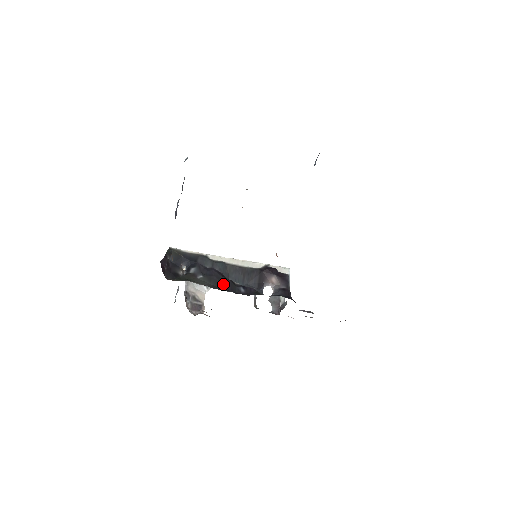
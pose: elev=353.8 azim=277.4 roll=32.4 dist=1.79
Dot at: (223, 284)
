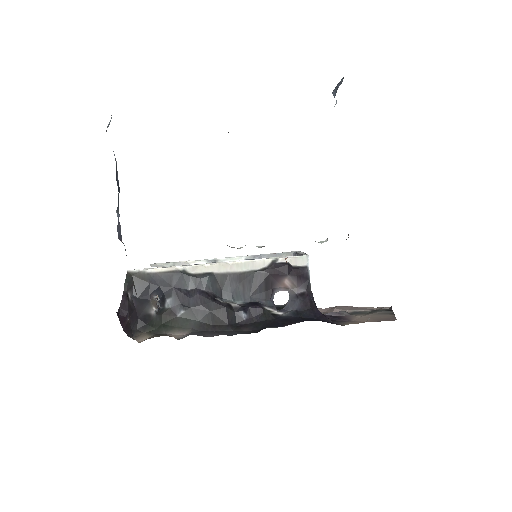
Dot at: (215, 316)
